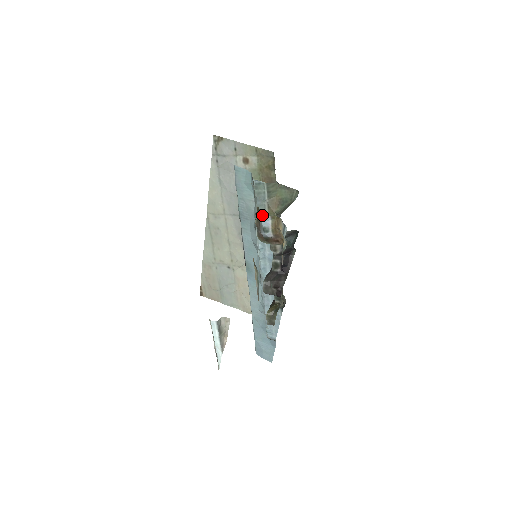
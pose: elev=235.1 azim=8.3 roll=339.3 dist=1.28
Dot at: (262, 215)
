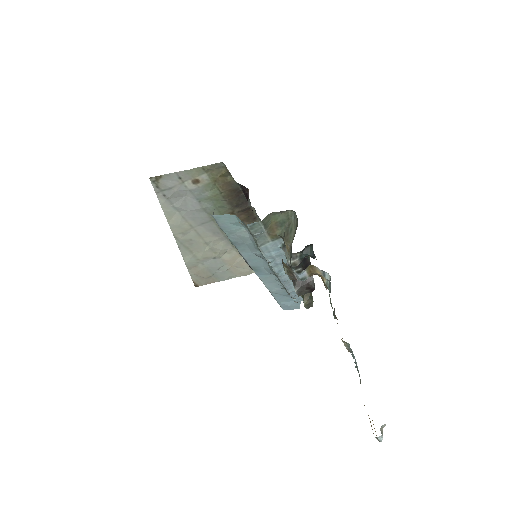
Dot at: (297, 273)
